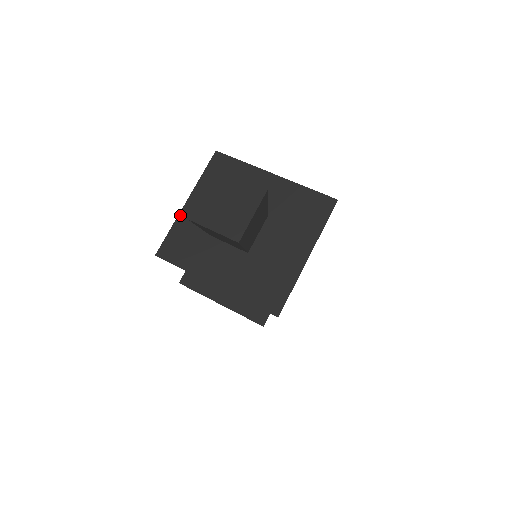
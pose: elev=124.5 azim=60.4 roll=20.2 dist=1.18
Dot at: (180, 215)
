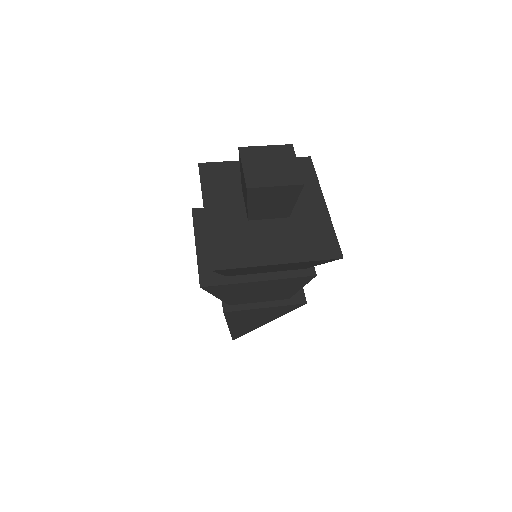
Dot at: occluded
